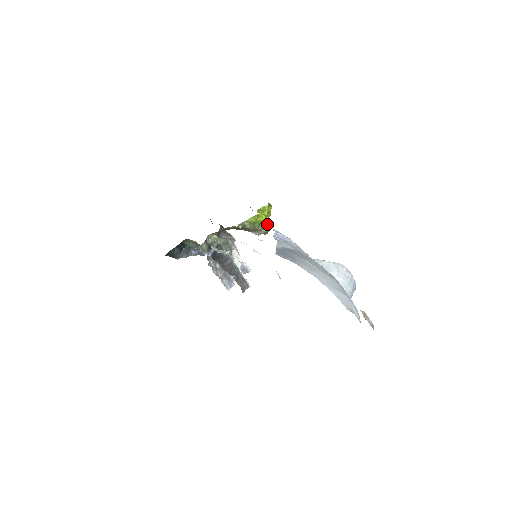
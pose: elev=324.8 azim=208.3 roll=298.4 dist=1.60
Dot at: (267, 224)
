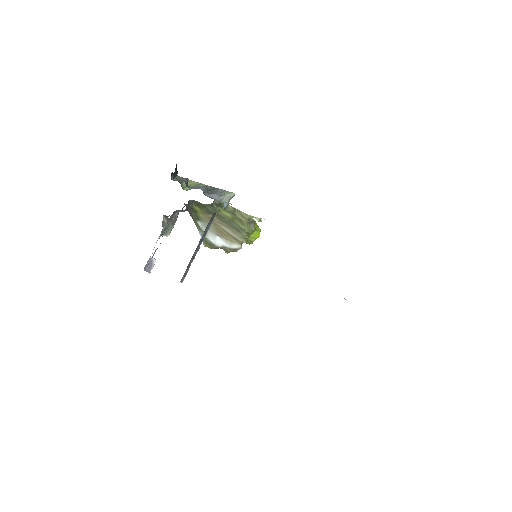
Dot at: occluded
